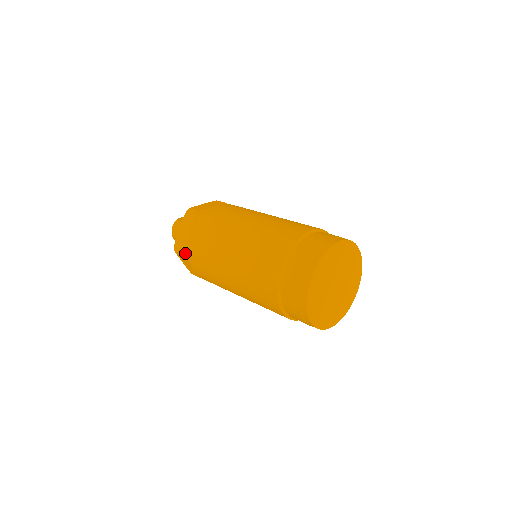
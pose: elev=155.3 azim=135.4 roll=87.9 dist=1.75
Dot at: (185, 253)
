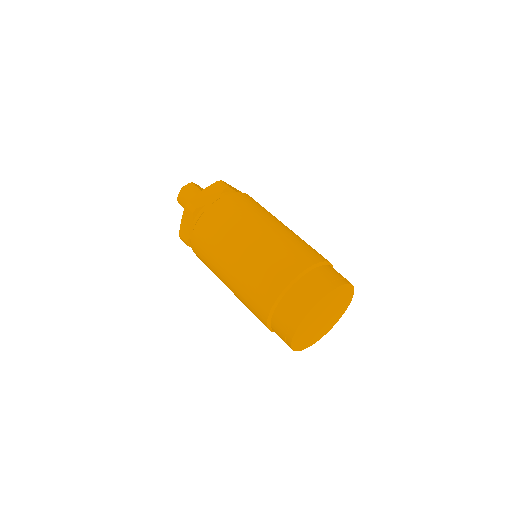
Dot at: (196, 213)
